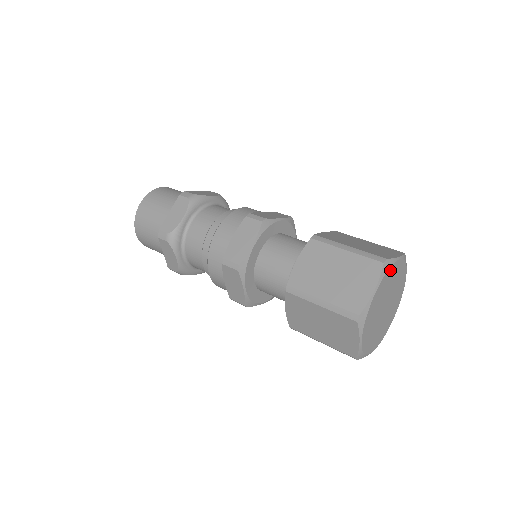
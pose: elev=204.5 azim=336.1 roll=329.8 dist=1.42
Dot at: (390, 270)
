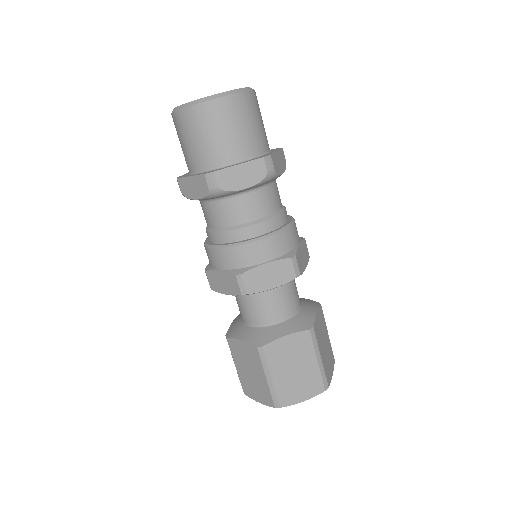
Dot at: occluded
